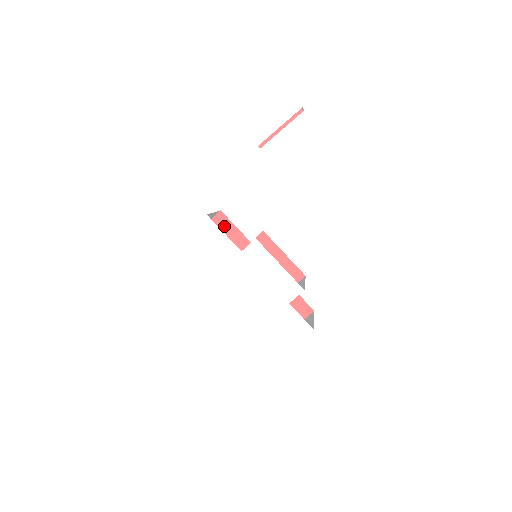
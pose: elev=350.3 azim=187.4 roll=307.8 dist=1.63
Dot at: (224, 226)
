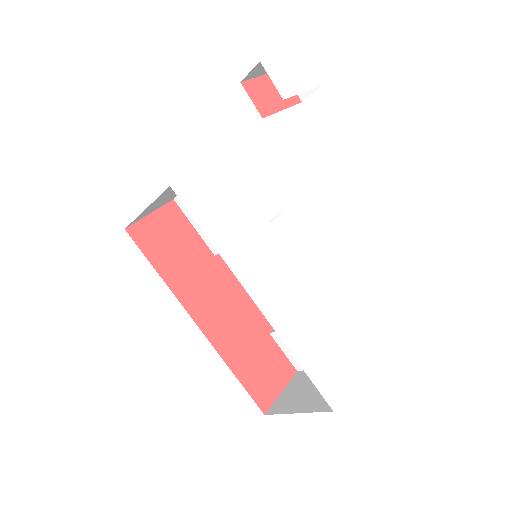
Dot at: (177, 223)
